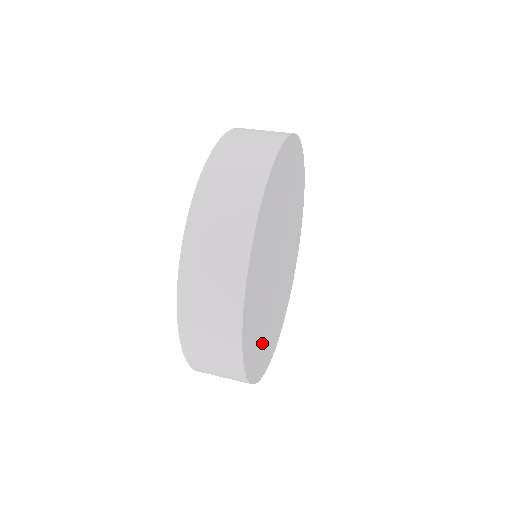
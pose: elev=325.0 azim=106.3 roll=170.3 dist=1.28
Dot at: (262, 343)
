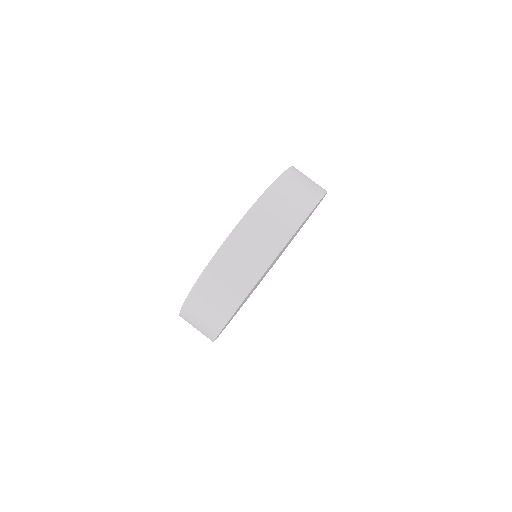
Dot at: occluded
